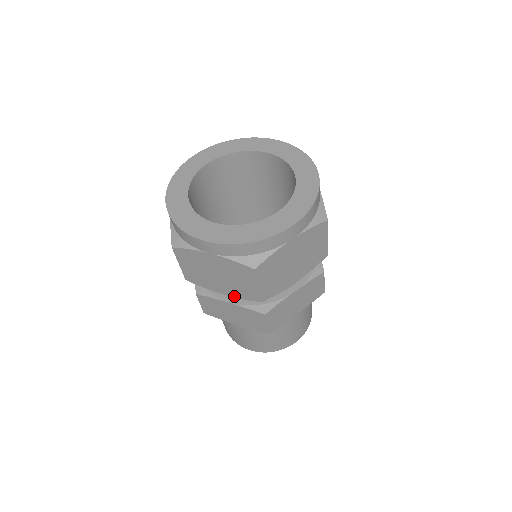
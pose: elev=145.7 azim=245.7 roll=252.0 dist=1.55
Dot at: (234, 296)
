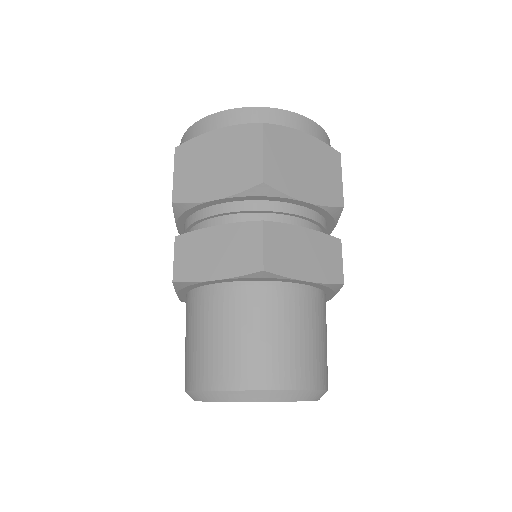
Dot at: (228, 194)
